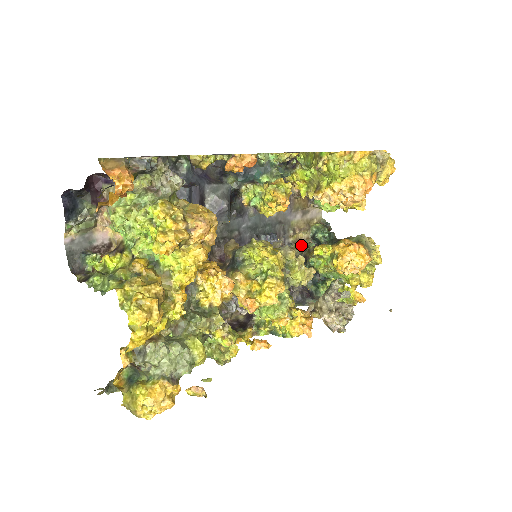
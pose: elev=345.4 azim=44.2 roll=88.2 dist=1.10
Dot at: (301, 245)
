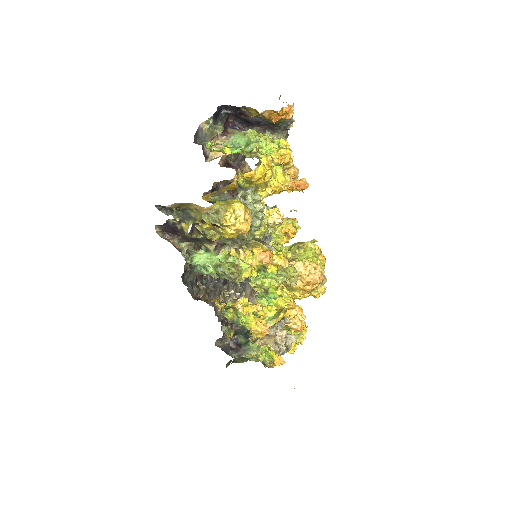
Dot at: occluded
